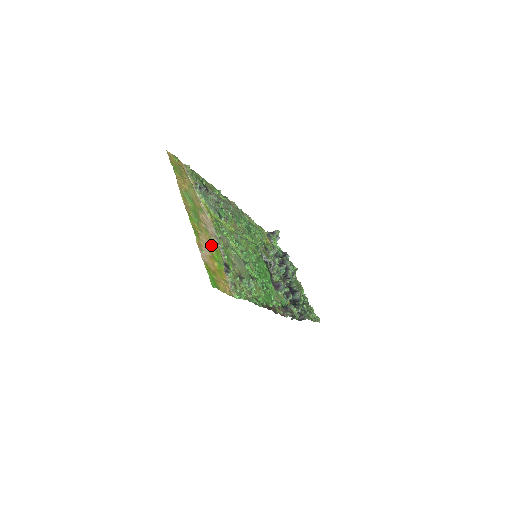
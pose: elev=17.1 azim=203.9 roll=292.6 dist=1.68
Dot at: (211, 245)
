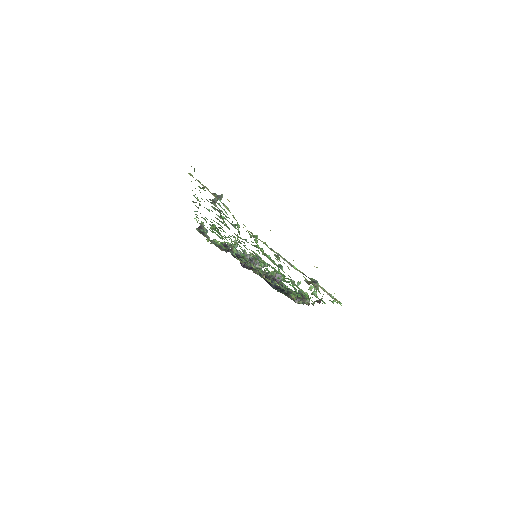
Dot at: occluded
